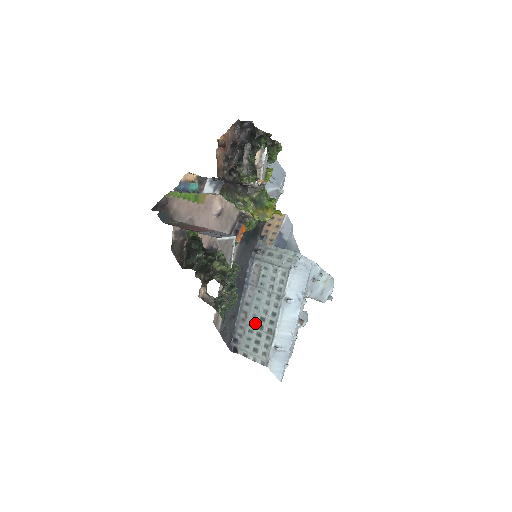
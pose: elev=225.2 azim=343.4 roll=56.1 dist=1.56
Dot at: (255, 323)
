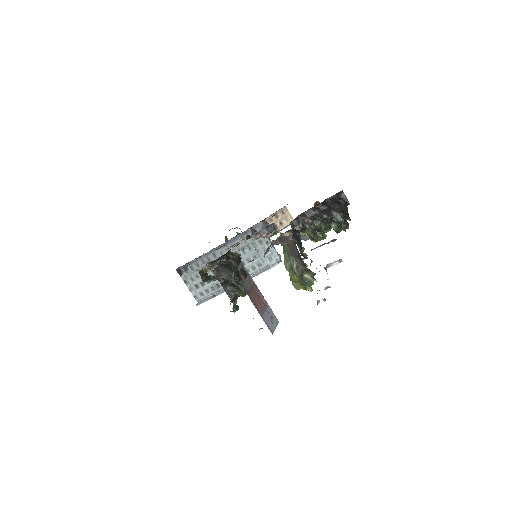
Dot at: (211, 272)
